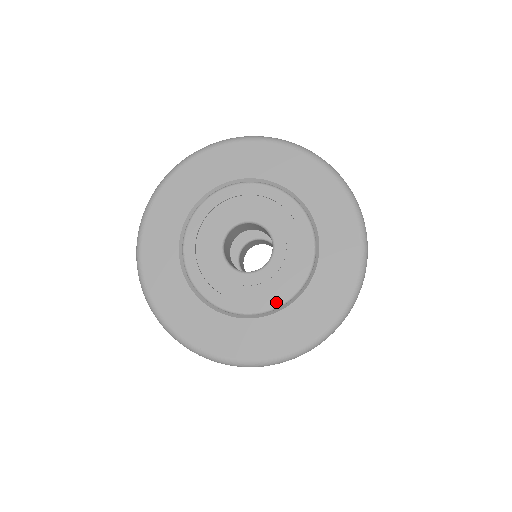
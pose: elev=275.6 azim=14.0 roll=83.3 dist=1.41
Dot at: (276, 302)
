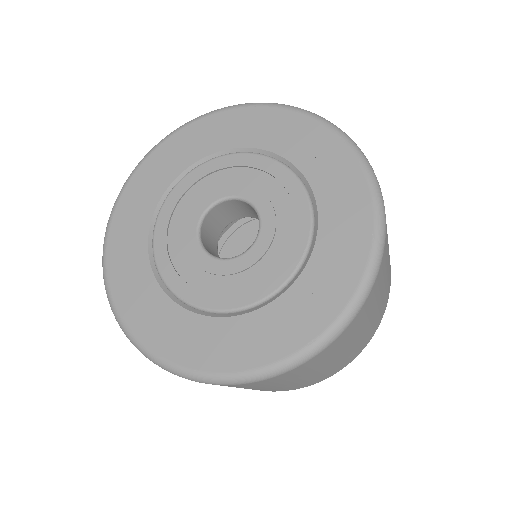
Dot at: (219, 305)
